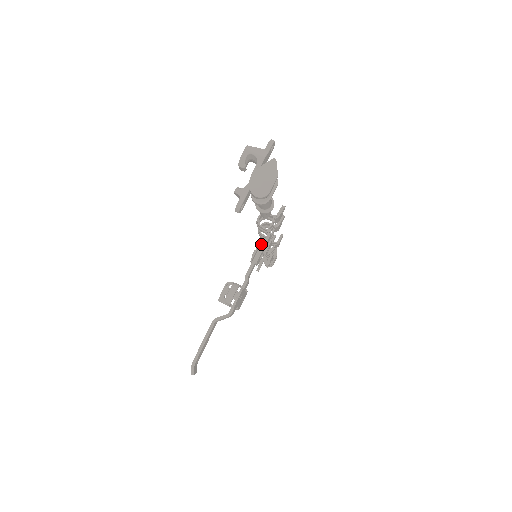
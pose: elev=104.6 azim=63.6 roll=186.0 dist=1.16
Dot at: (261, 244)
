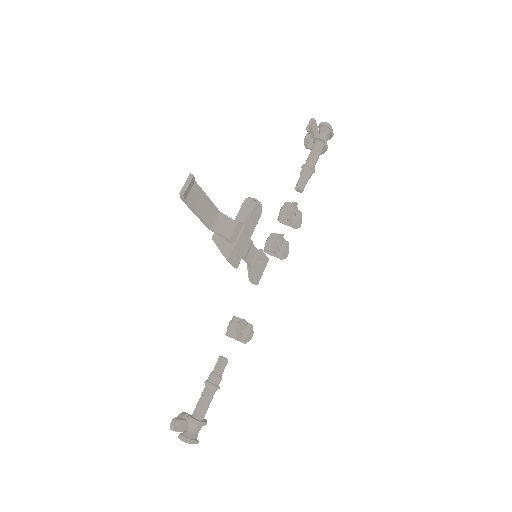
Dot at: occluded
